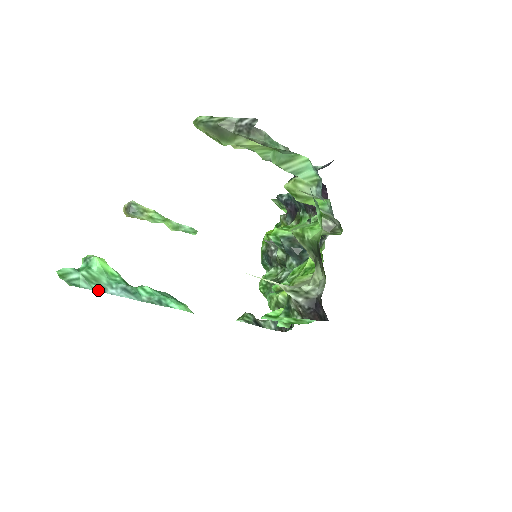
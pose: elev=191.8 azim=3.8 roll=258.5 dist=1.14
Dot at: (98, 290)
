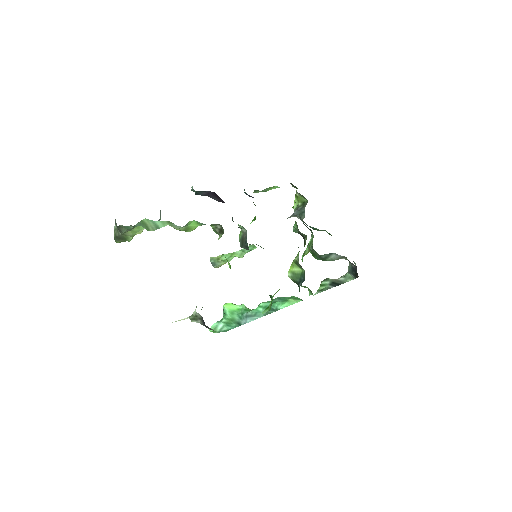
Dot at: (237, 326)
